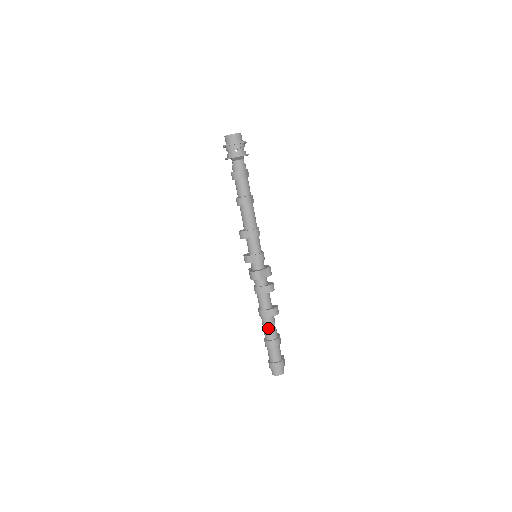
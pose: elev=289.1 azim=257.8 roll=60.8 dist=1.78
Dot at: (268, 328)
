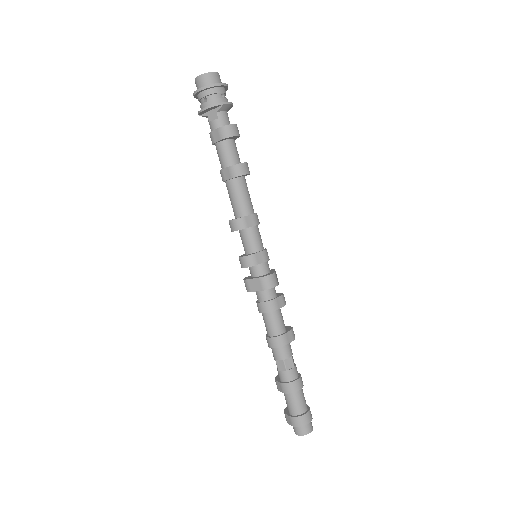
Dot at: (290, 361)
